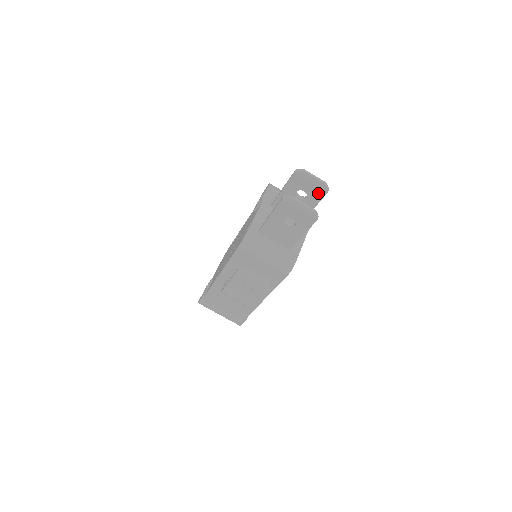
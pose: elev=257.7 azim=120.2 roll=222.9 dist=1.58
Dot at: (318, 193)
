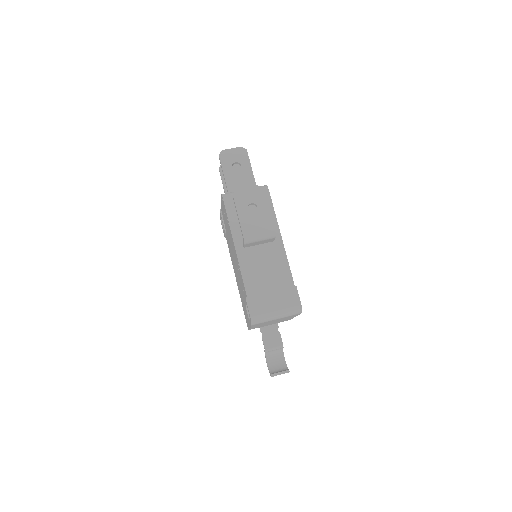
Dot at: occluded
